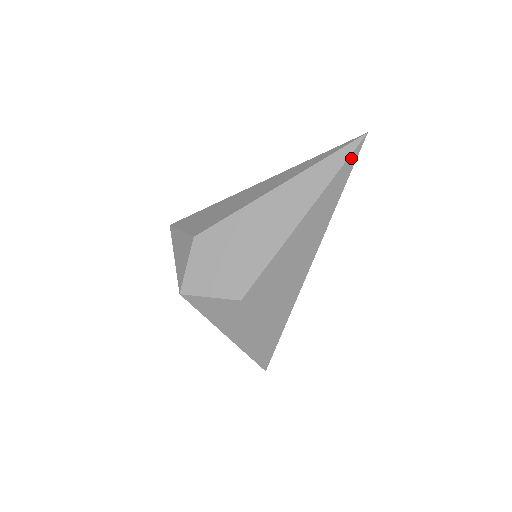
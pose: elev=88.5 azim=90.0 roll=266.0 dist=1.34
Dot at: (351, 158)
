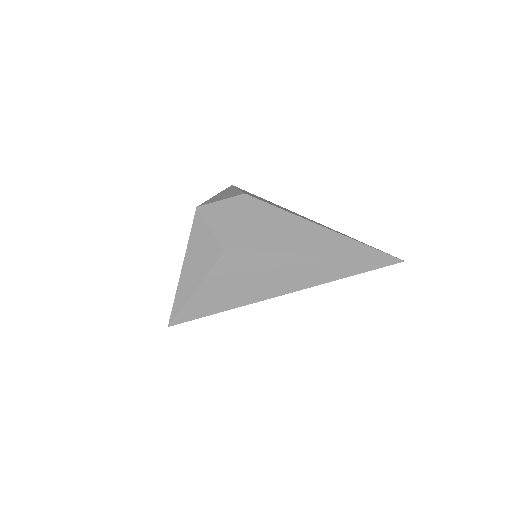
Dot at: (380, 262)
